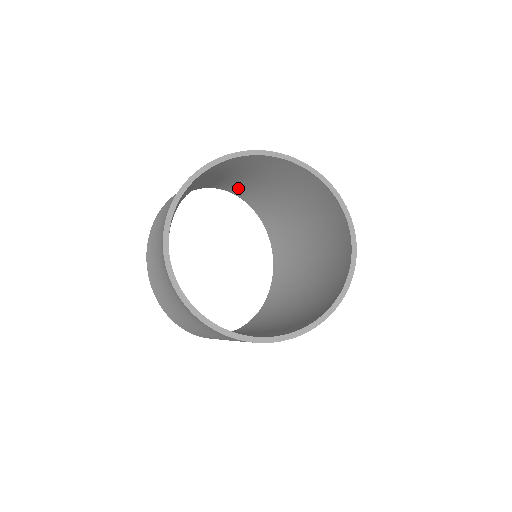
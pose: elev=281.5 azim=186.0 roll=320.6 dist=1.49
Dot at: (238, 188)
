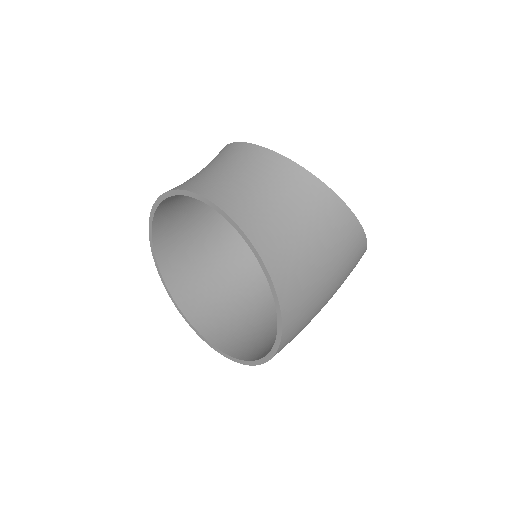
Dot at: (169, 243)
